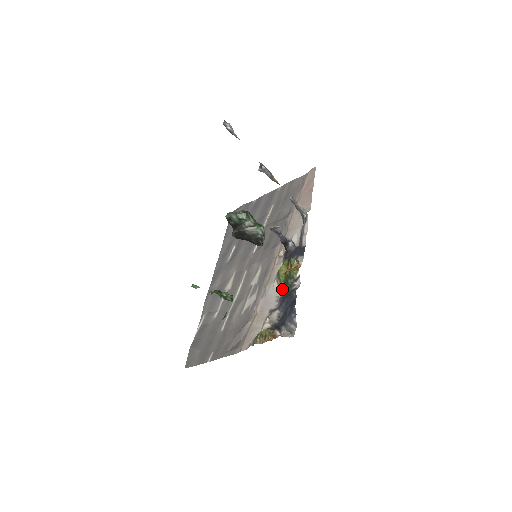
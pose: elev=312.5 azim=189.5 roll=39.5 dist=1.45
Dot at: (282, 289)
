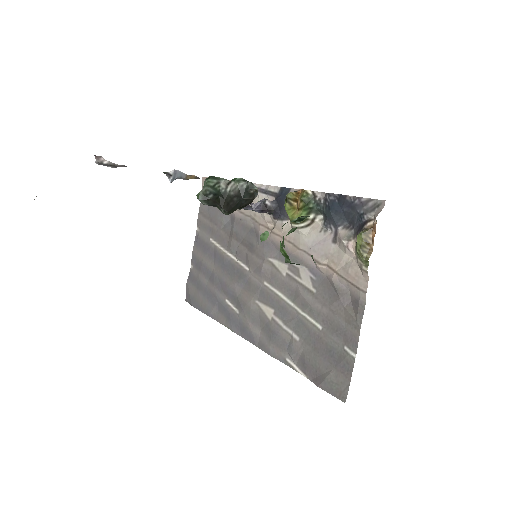
Dot at: (315, 222)
